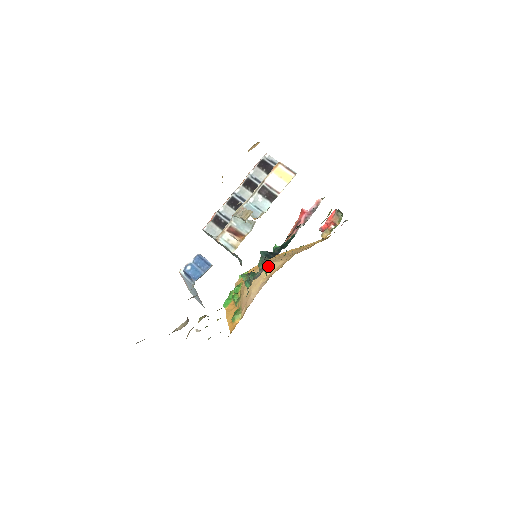
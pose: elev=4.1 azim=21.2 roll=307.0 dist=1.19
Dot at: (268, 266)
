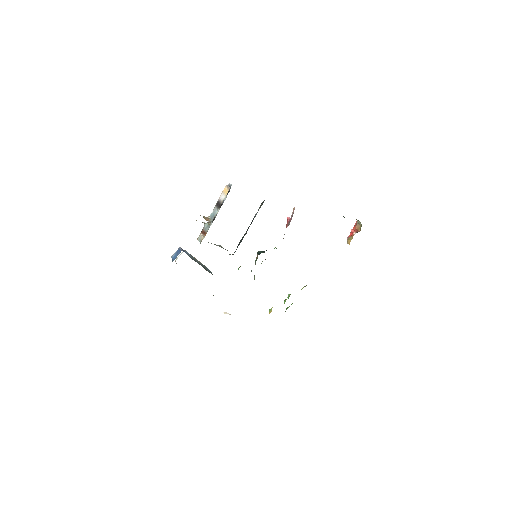
Dot at: occluded
